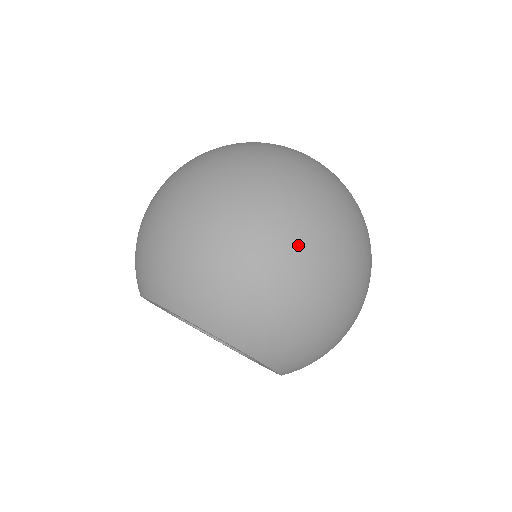
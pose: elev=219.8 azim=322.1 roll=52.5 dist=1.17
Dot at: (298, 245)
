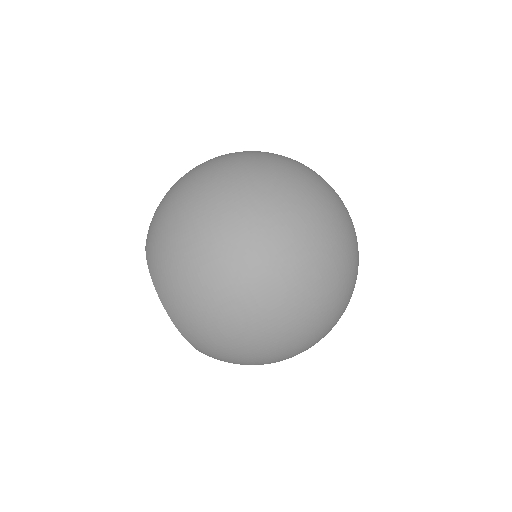
Dot at: (223, 241)
